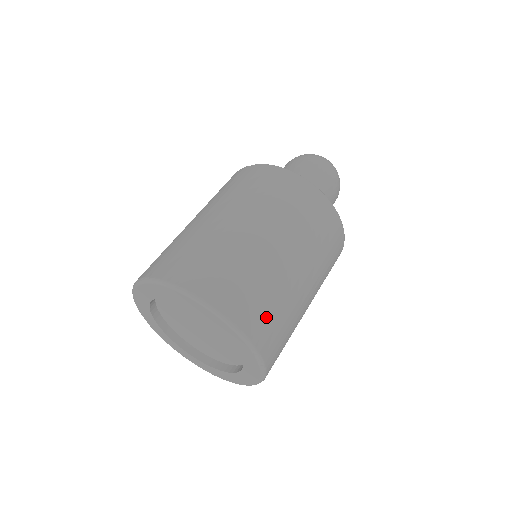
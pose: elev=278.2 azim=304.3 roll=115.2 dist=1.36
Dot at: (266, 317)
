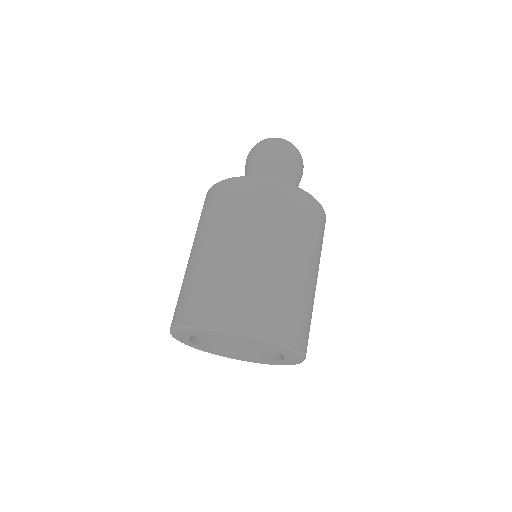
Dot at: (293, 320)
